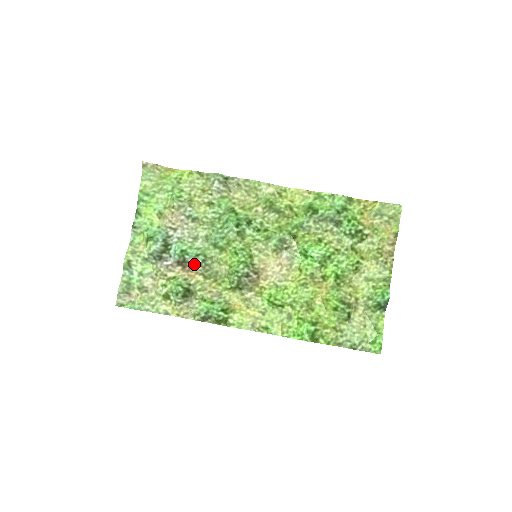
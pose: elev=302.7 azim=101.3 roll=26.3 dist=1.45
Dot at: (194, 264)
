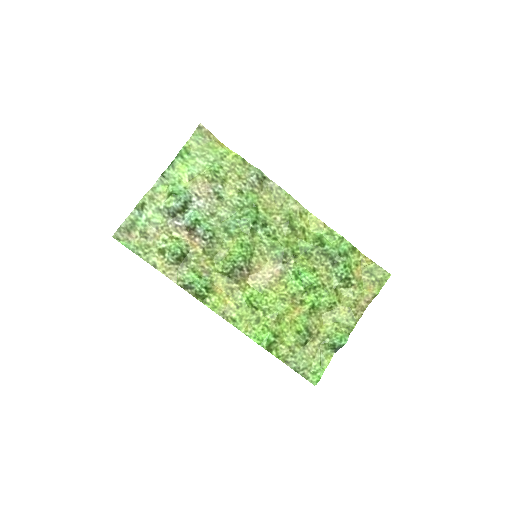
Dot at: (201, 236)
